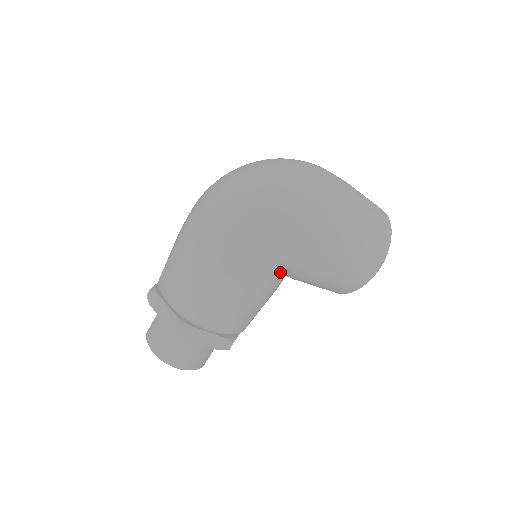
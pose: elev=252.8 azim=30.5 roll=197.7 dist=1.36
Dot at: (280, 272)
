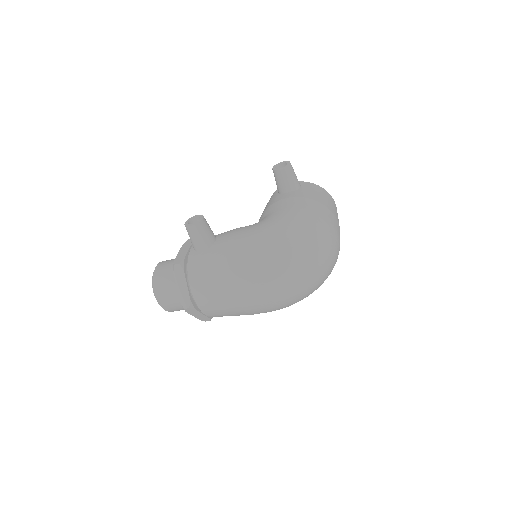
Dot at: occluded
